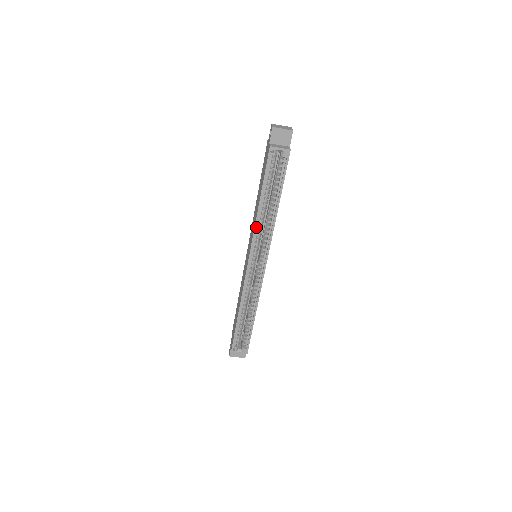
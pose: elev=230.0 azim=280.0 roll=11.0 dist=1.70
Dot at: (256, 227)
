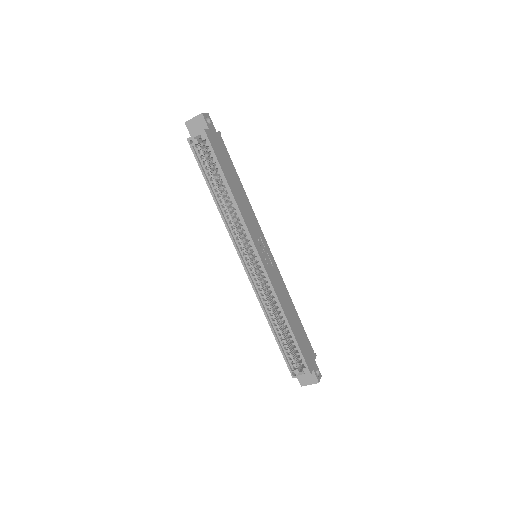
Dot at: (225, 223)
